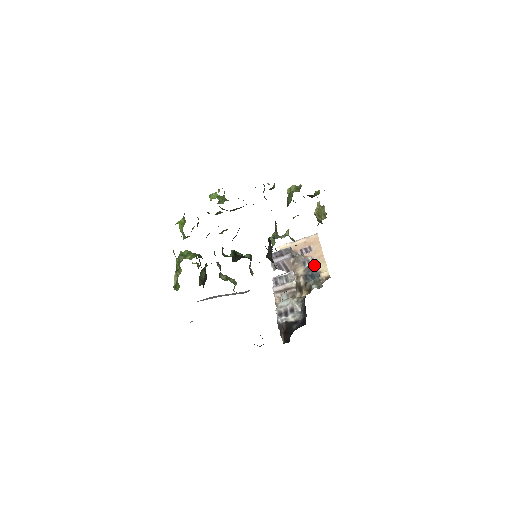
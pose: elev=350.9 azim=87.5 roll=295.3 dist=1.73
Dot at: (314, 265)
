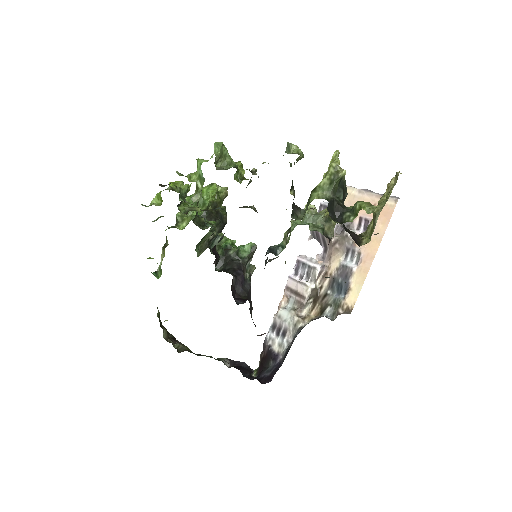
Dot at: (352, 270)
